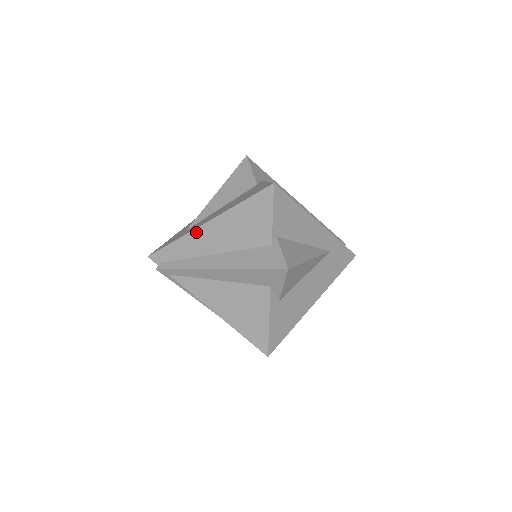
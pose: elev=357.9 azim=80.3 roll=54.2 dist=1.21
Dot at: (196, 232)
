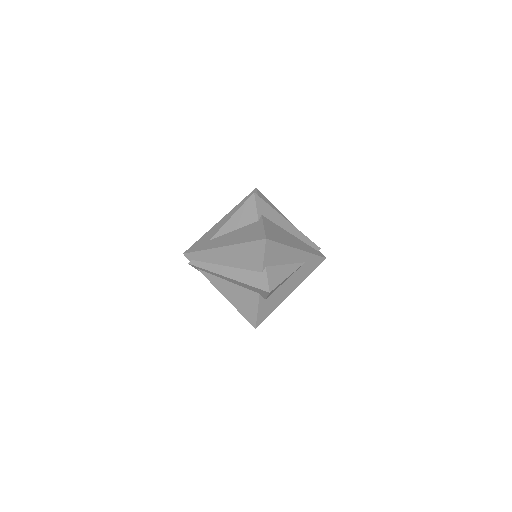
Dot at: (215, 250)
